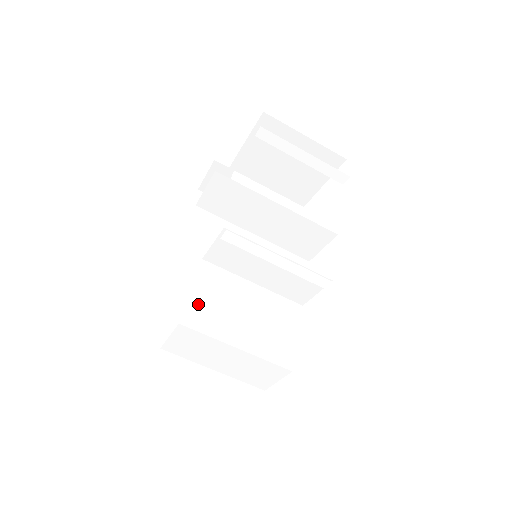
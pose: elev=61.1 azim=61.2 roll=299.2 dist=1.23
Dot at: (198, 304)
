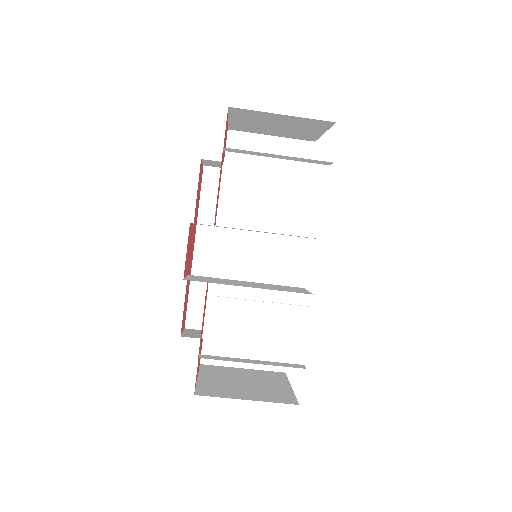
Dot at: (213, 318)
